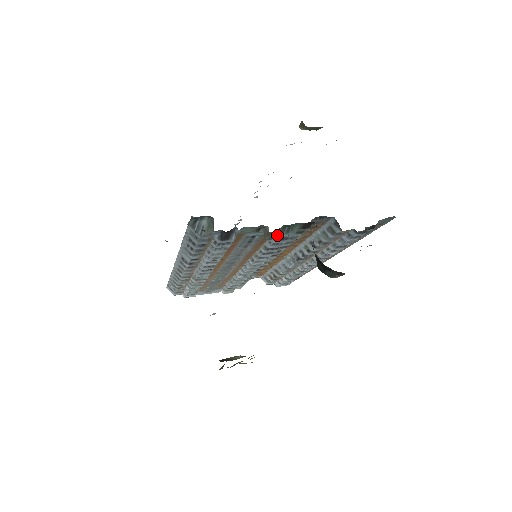
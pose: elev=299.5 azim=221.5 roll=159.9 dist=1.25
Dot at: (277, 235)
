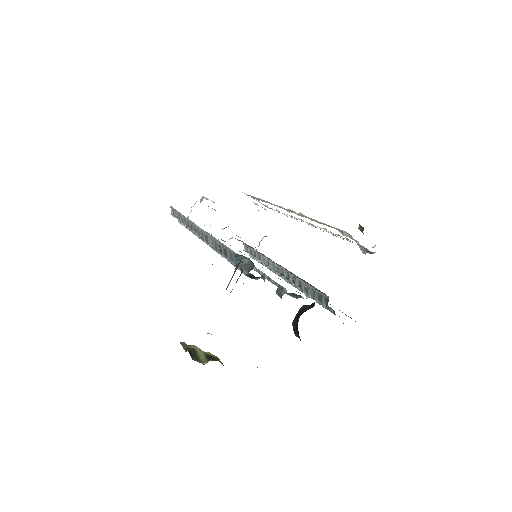
Dot at: (285, 291)
